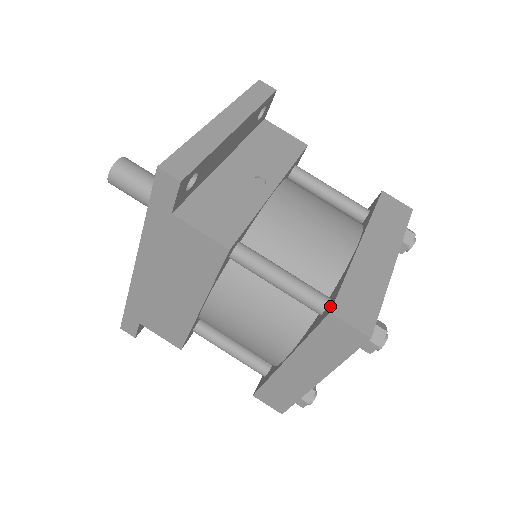
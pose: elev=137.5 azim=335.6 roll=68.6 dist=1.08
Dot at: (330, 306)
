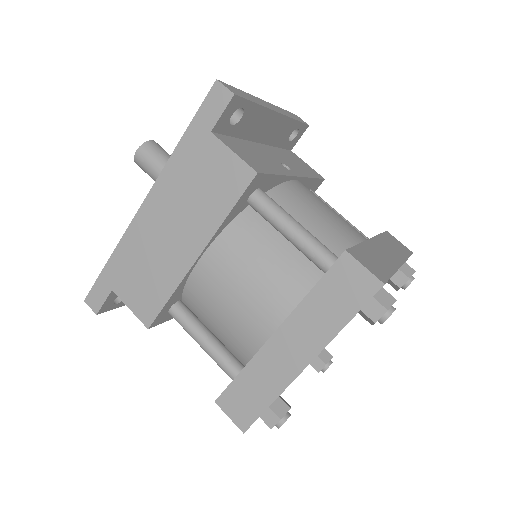
Dot at: occluded
